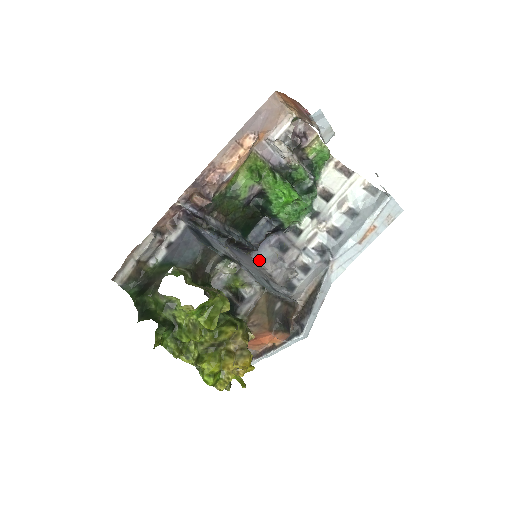
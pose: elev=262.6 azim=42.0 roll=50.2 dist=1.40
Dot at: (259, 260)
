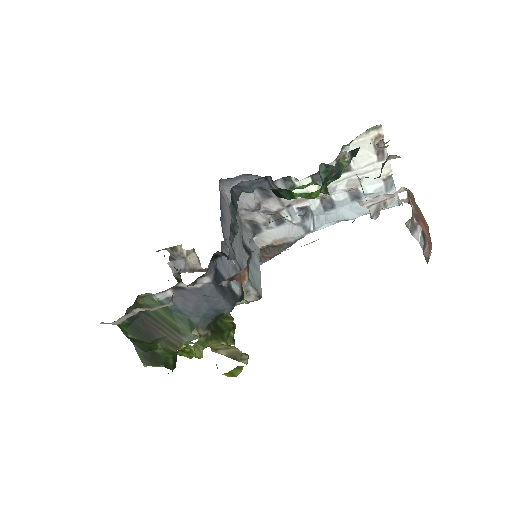
Dot at: (229, 191)
